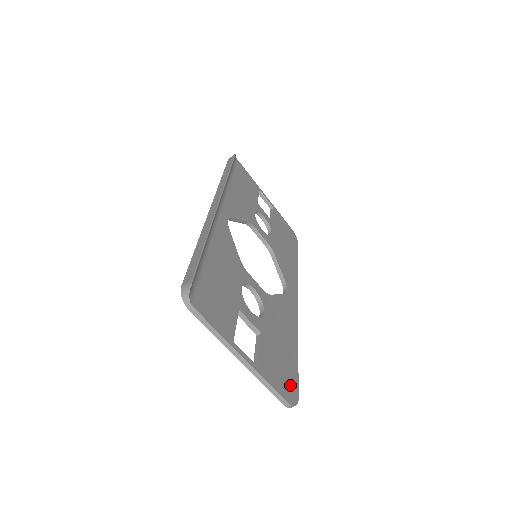
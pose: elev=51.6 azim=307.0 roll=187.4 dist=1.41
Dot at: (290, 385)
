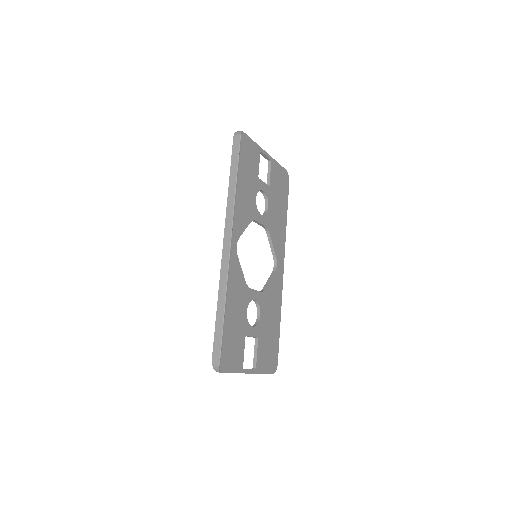
Dot at: (274, 359)
